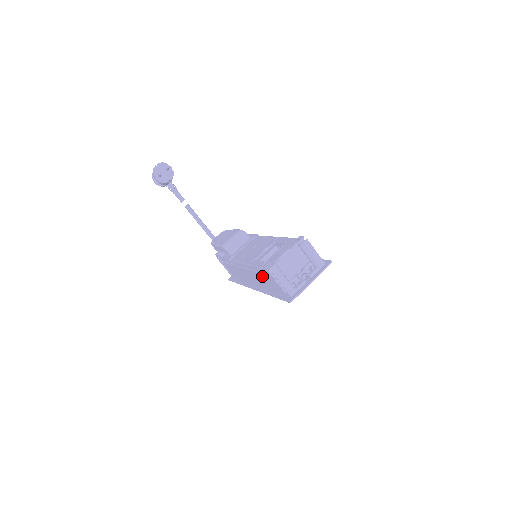
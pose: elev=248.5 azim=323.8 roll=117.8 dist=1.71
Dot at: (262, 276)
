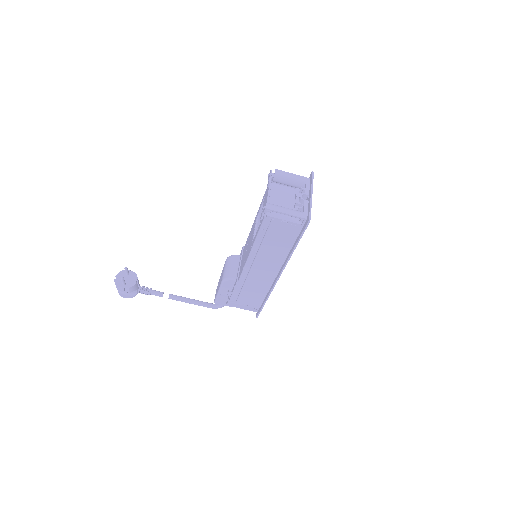
Dot at: (269, 240)
